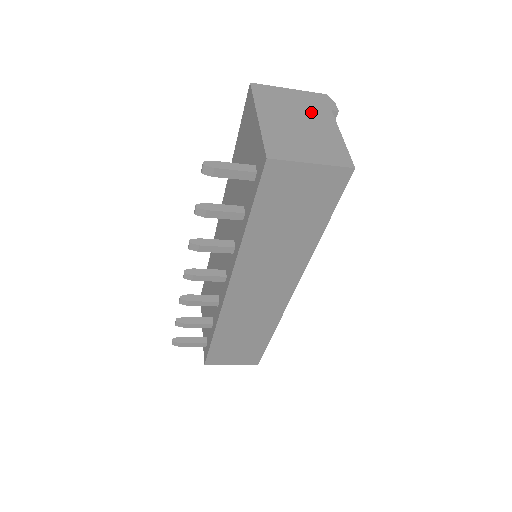
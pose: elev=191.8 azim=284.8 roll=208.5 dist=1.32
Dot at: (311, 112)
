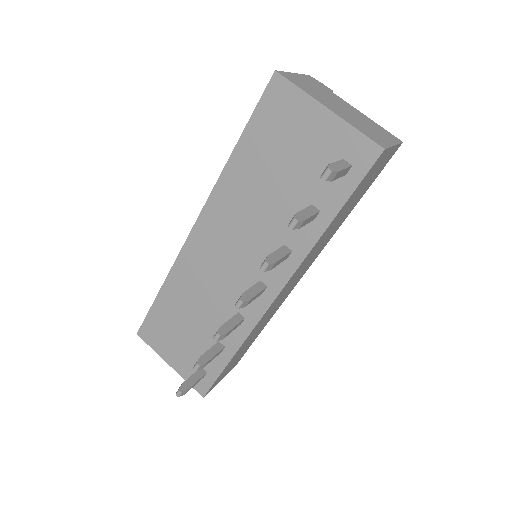
Dot at: (331, 96)
